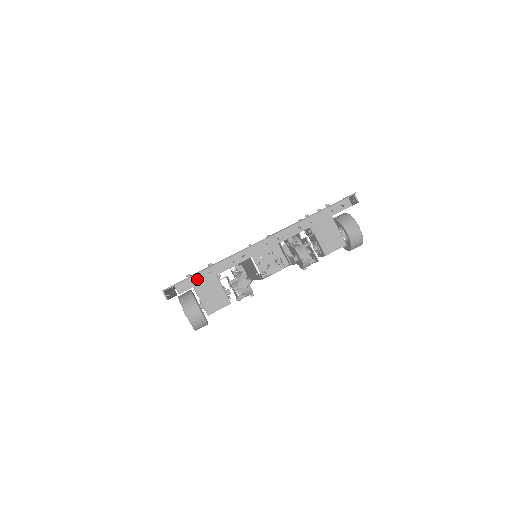
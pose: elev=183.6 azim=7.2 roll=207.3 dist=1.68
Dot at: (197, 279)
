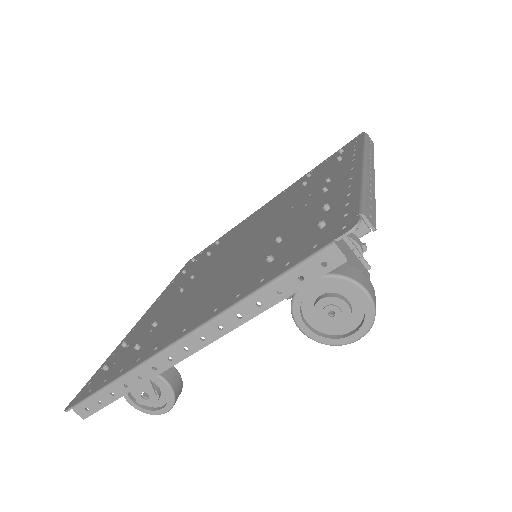
Dot at: occluded
